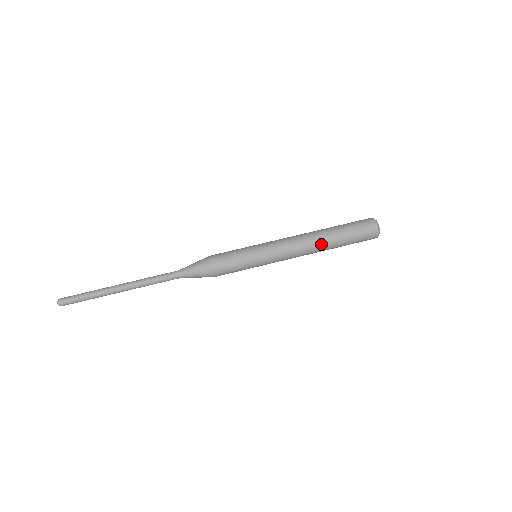
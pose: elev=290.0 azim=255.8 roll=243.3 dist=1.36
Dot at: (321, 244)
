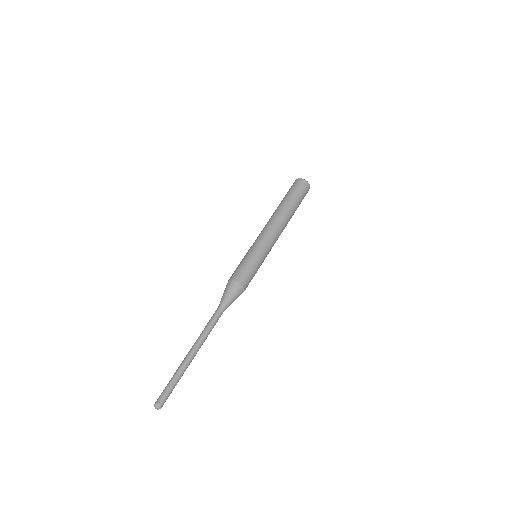
Dot at: occluded
